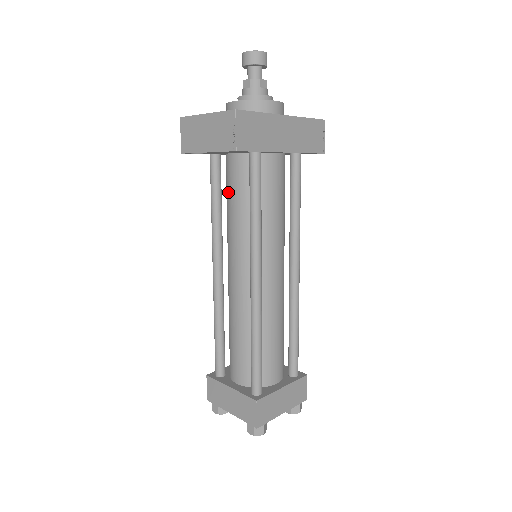
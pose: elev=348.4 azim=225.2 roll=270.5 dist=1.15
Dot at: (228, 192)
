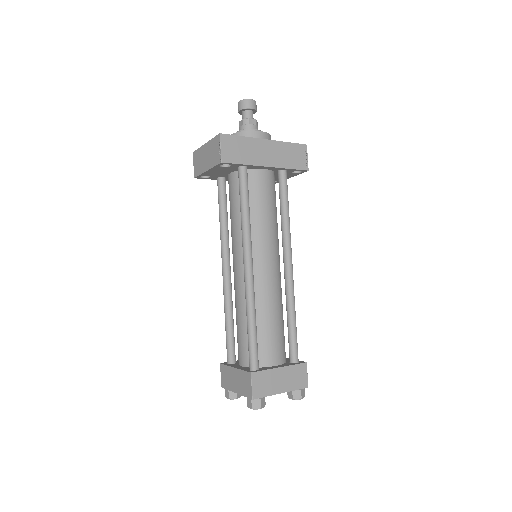
Dot at: (230, 204)
